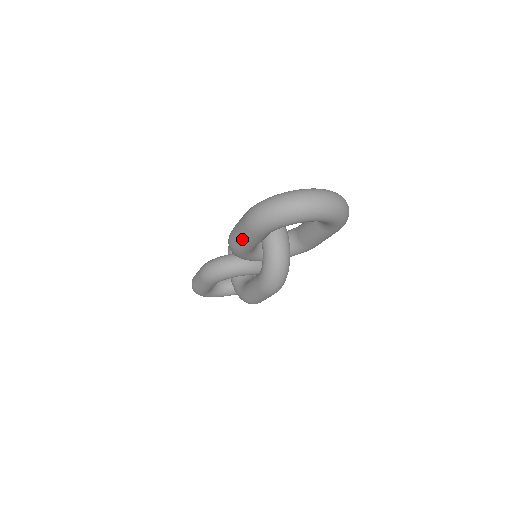
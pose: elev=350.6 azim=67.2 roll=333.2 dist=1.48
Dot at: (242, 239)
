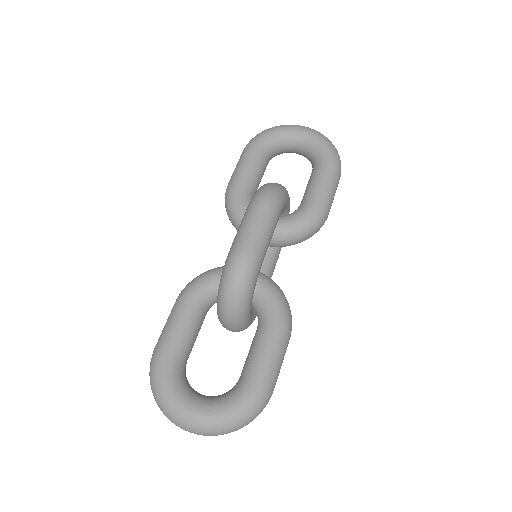
Dot at: occluded
